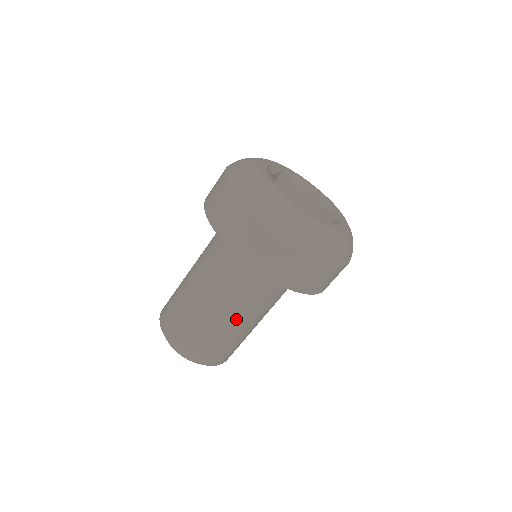
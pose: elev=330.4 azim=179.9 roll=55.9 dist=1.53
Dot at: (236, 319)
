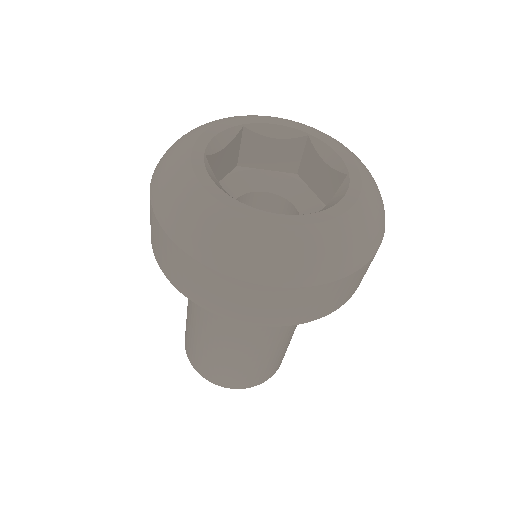
Dot at: (201, 324)
